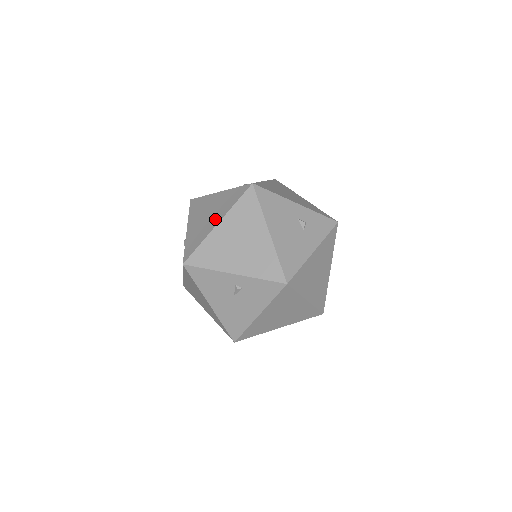
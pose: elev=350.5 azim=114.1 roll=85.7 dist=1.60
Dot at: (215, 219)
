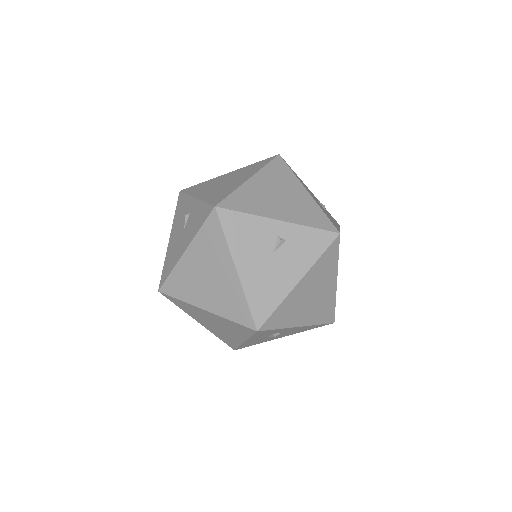
Dot at: (242, 178)
